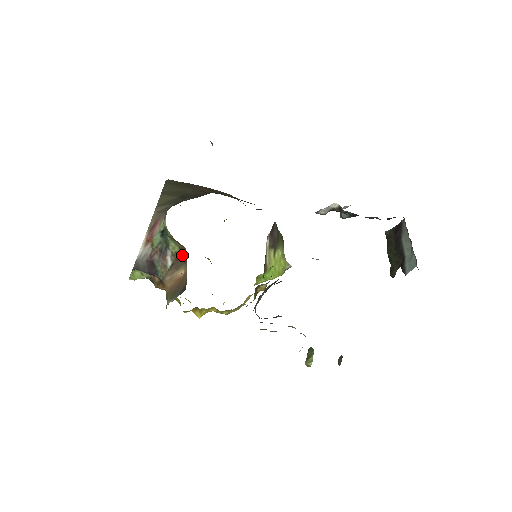
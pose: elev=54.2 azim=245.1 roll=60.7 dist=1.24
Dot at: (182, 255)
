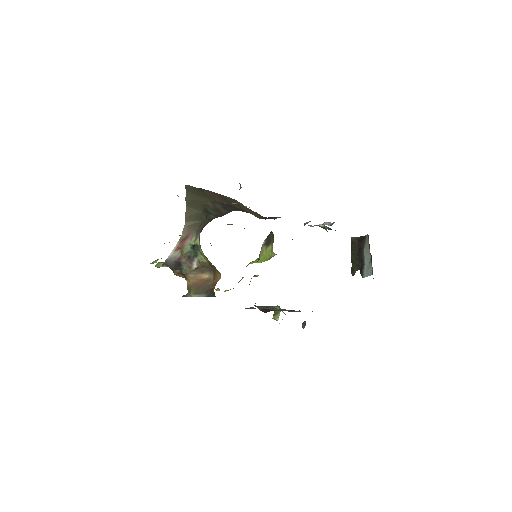
Dot at: (208, 265)
